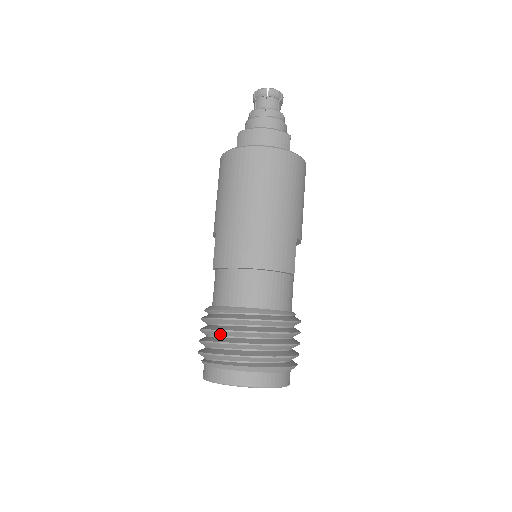
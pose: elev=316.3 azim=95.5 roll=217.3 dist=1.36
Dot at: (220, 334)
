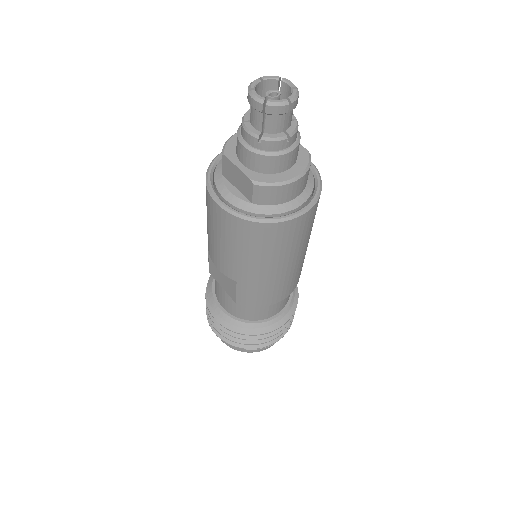
Dot at: (255, 337)
